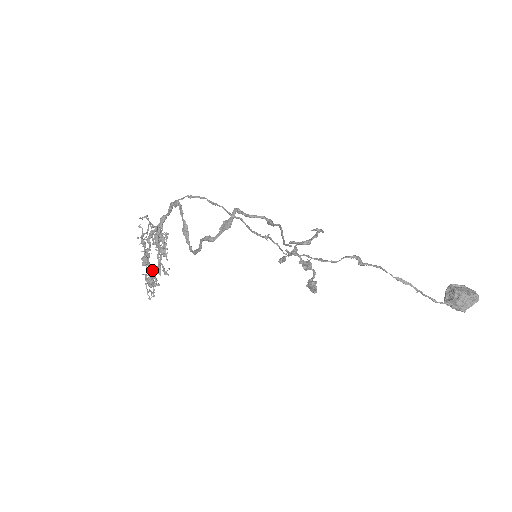
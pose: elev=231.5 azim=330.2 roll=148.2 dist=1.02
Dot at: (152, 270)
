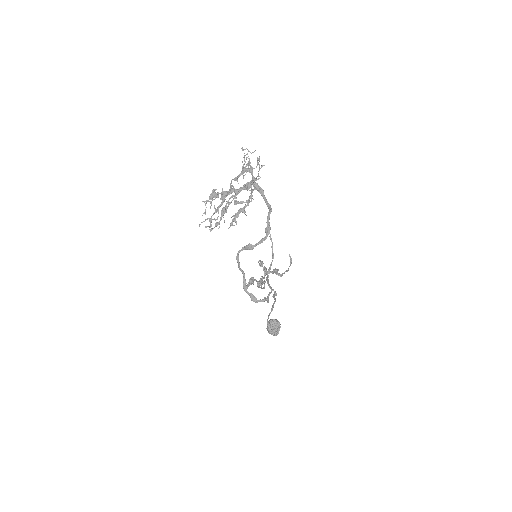
Dot at: occluded
